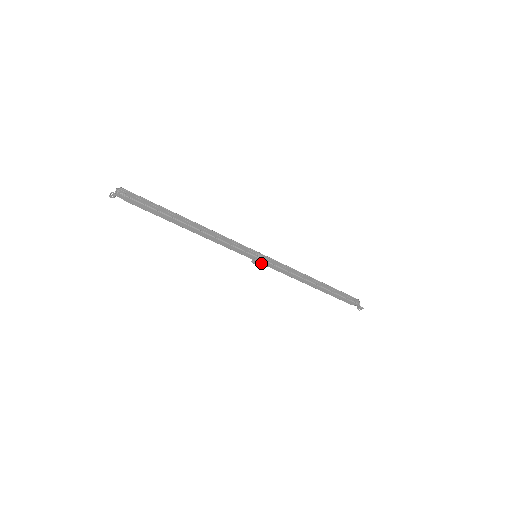
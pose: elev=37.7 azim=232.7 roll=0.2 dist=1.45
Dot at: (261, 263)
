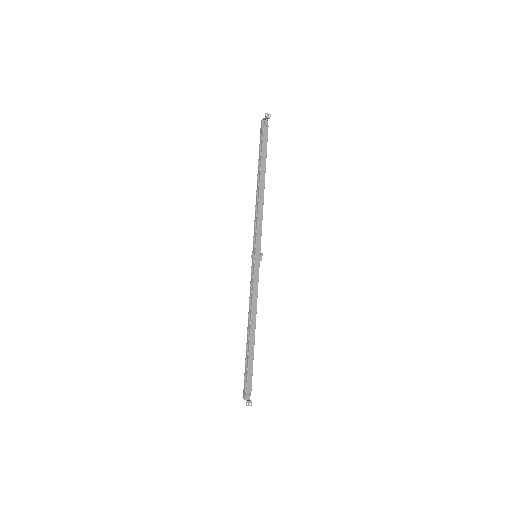
Dot at: (255, 263)
